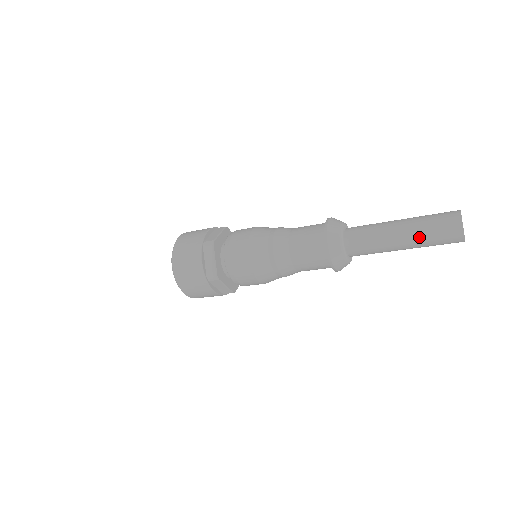
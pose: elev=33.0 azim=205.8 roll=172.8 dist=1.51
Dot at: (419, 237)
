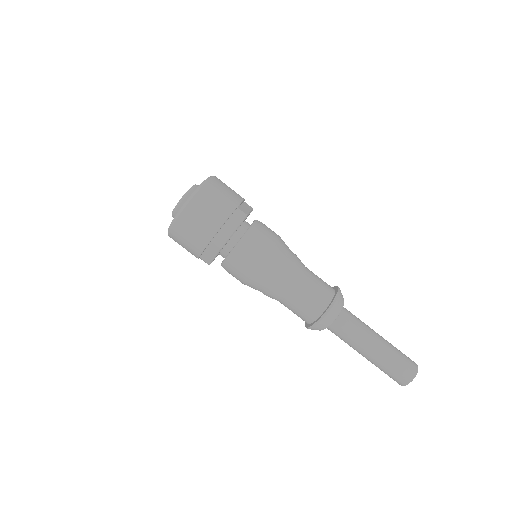
Dot at: (376, 365)
